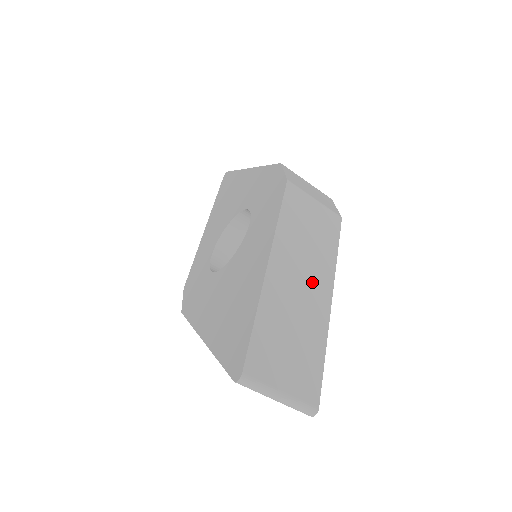
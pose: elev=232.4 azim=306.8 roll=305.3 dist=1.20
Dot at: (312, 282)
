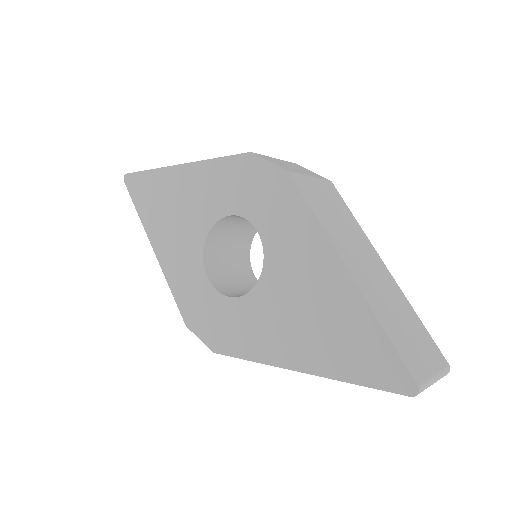
Dot at: (370, 261)
